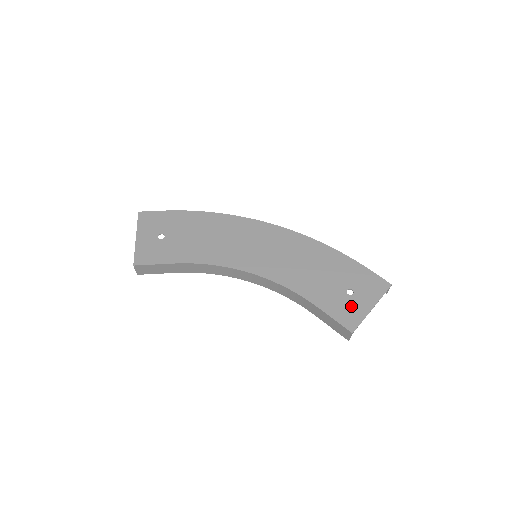
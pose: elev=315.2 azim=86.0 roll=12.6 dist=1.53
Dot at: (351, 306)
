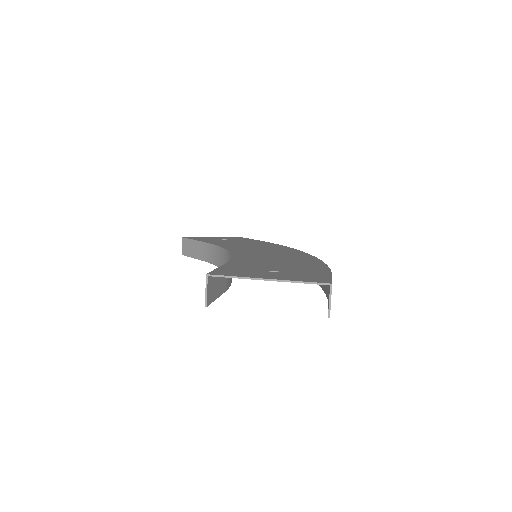
Dot at: (251, 272)
